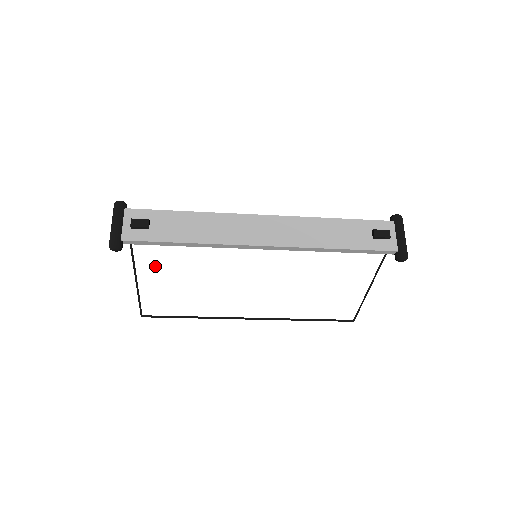
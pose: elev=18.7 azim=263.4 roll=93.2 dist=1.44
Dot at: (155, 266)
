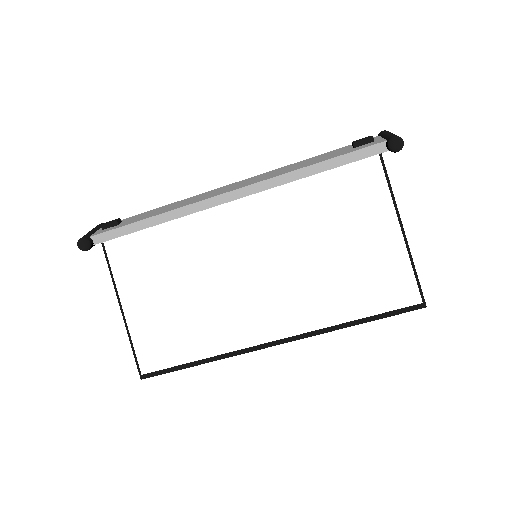
Dot at: (134, 275)
